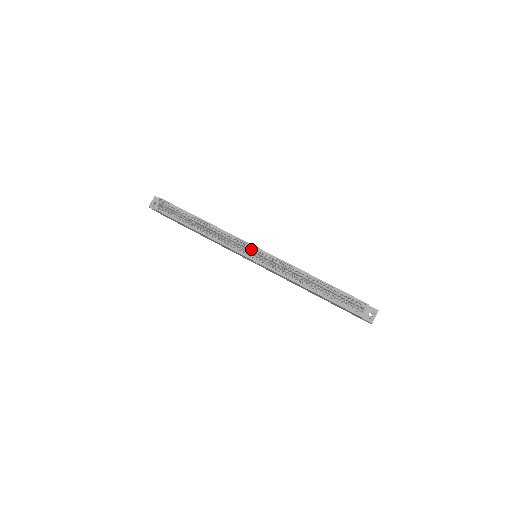
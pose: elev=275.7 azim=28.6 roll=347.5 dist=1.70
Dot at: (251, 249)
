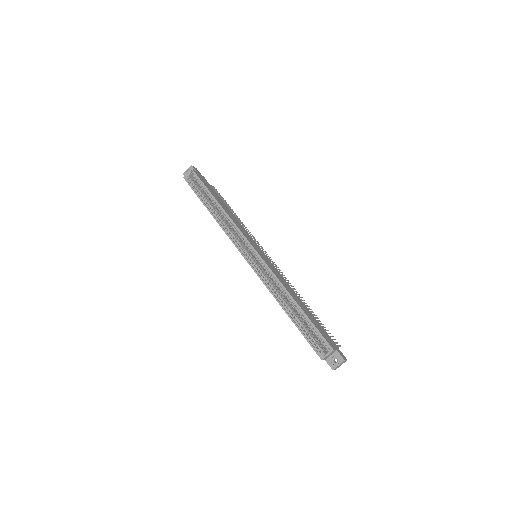
Dot at: (249, 248)
